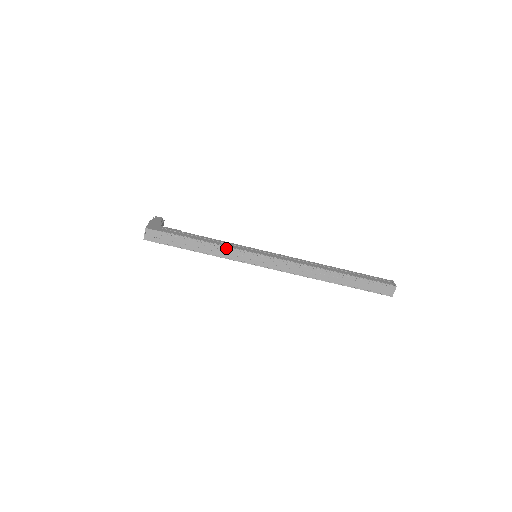
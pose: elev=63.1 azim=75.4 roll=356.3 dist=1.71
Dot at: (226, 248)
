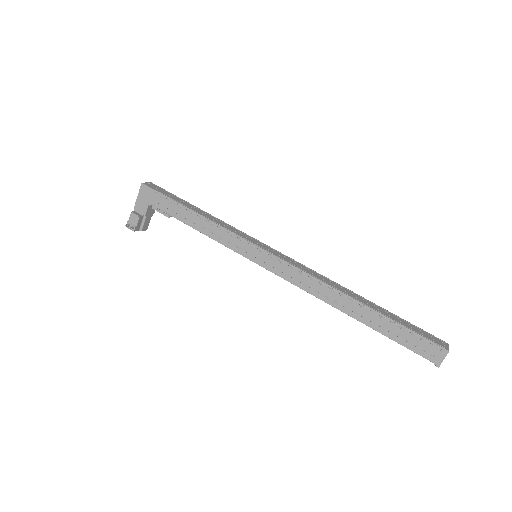
Dot at: (229, 225)
